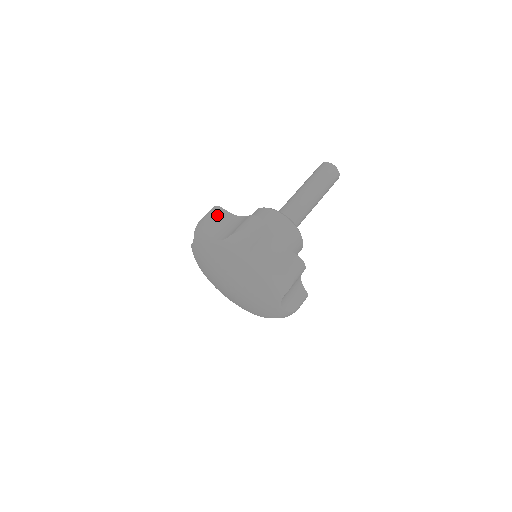
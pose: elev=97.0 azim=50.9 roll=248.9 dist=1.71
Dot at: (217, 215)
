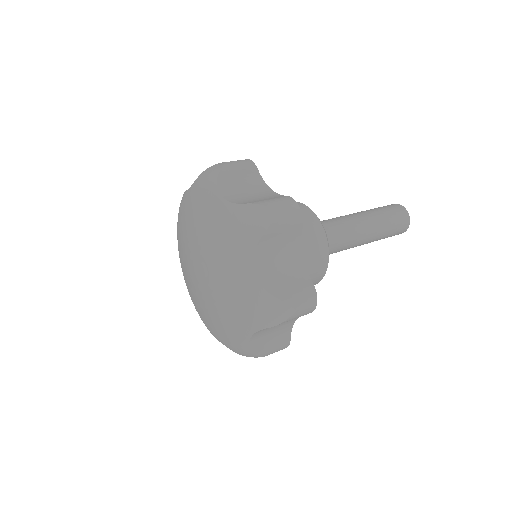
Dot at: (244, 170)
